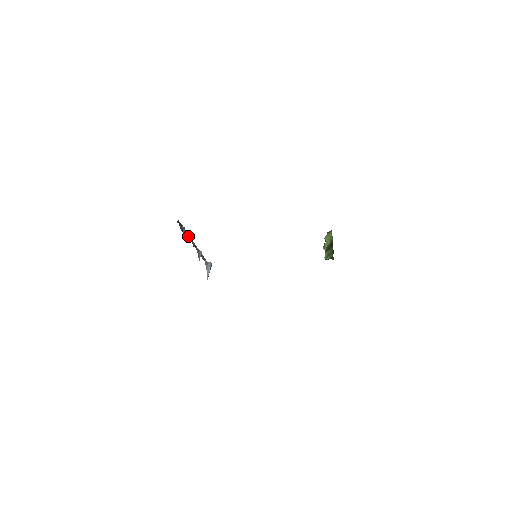
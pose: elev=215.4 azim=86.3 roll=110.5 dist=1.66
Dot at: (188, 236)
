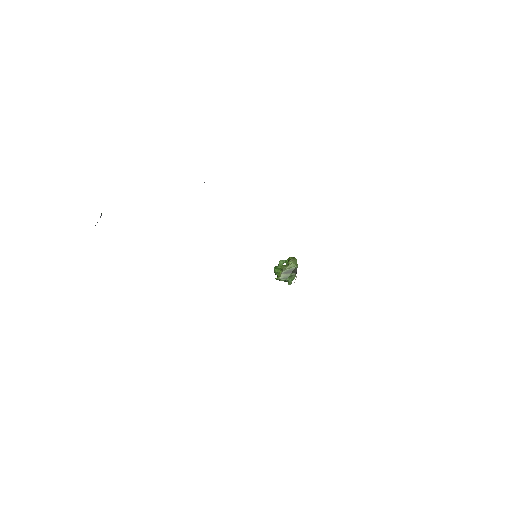
Dot at: occluded
